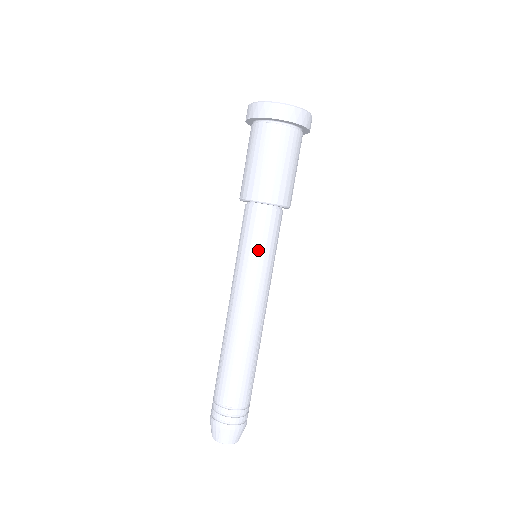
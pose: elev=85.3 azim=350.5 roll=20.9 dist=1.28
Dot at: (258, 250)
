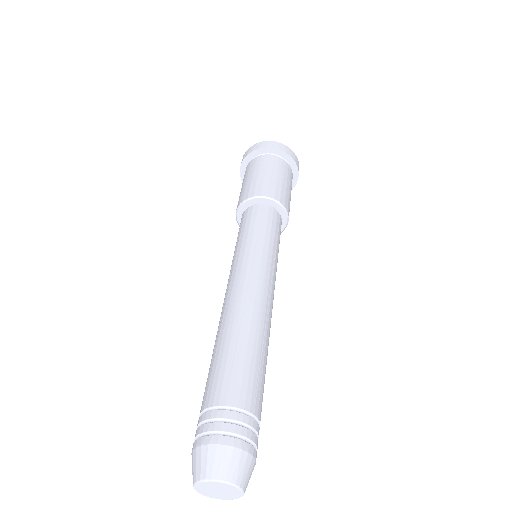
Dot at: (276, 243)
